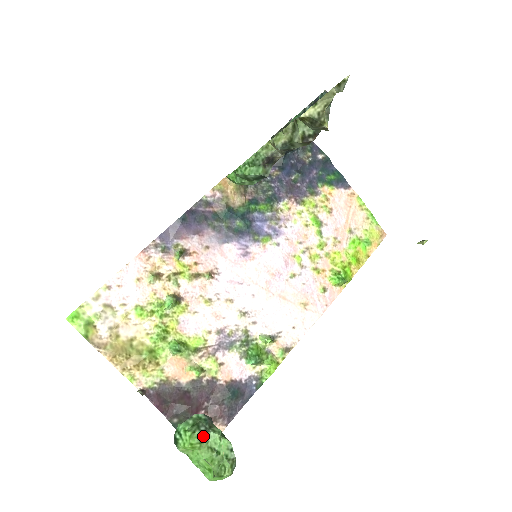
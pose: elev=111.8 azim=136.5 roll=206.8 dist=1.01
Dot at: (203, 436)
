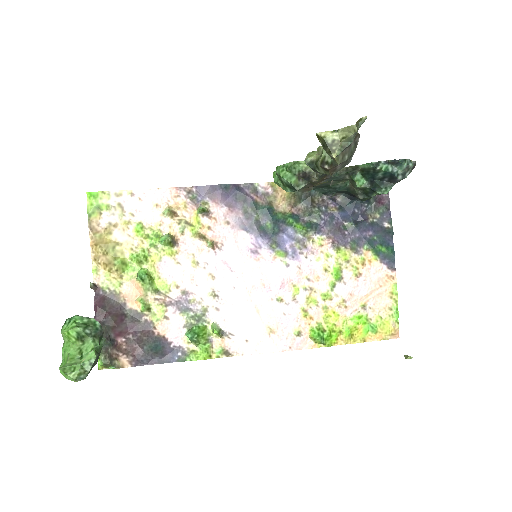
Dot at: (83, 336)
